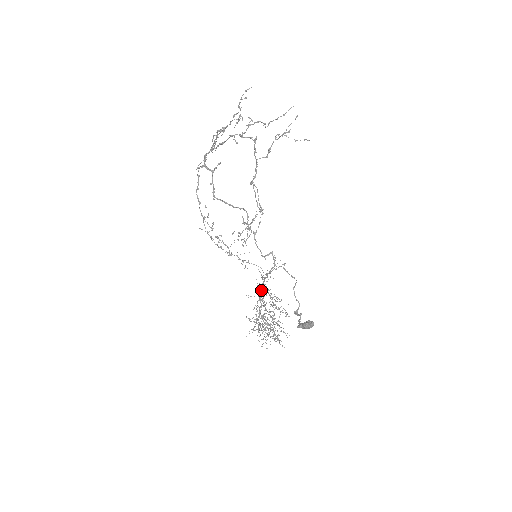
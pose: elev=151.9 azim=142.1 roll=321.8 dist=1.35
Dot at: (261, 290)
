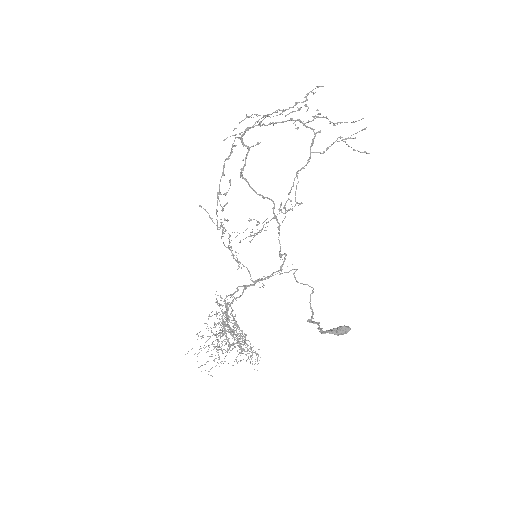
Dot at: (232, 301)
